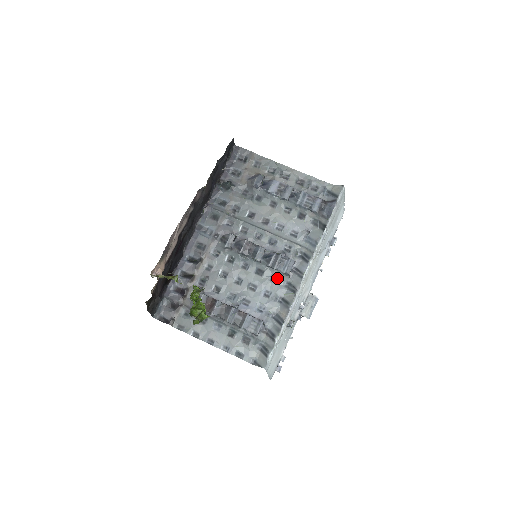
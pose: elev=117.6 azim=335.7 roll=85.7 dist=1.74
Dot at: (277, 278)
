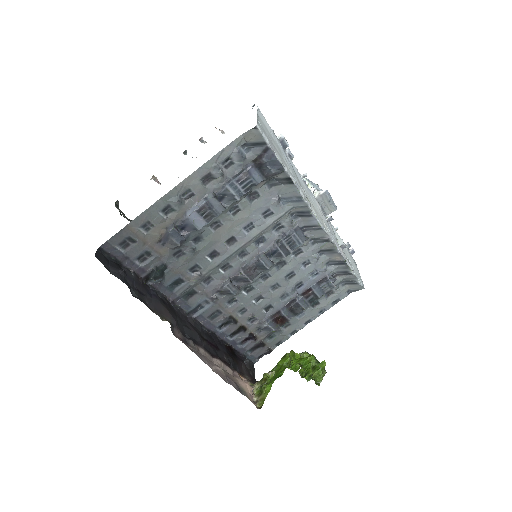
Dot at: (299, 250)
